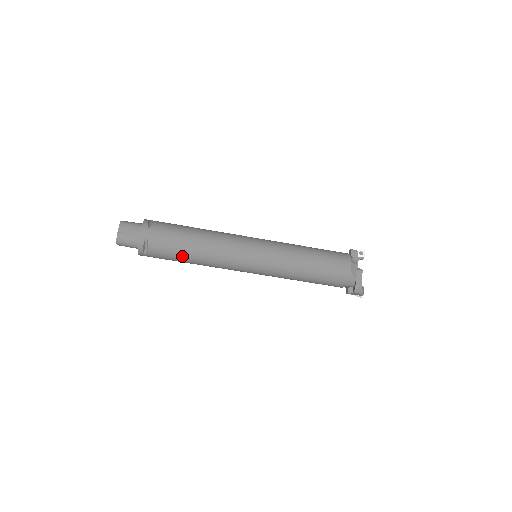
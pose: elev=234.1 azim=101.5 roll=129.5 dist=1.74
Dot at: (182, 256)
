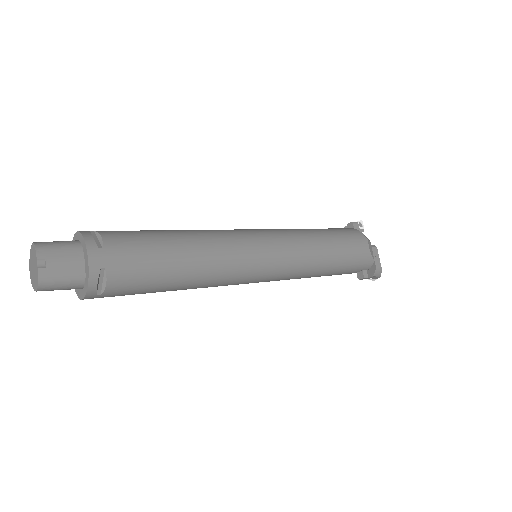
Dot at: (164, 284)
